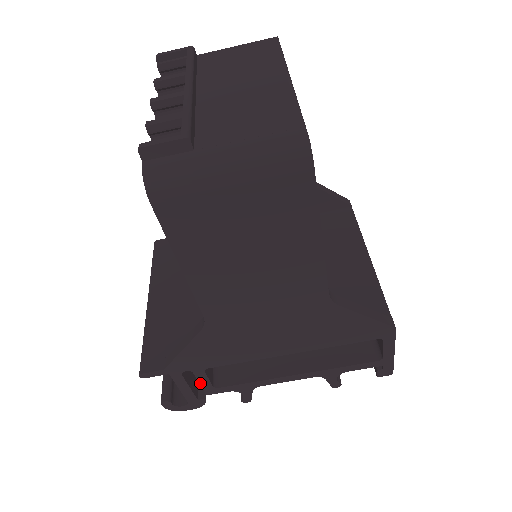
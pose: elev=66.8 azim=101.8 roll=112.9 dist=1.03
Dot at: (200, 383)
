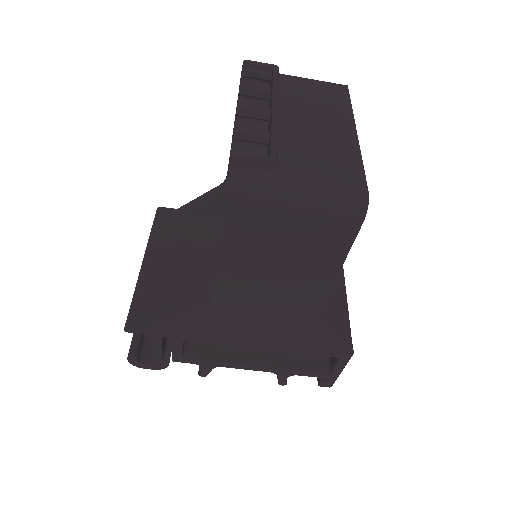
Dot at: (173, 350)
